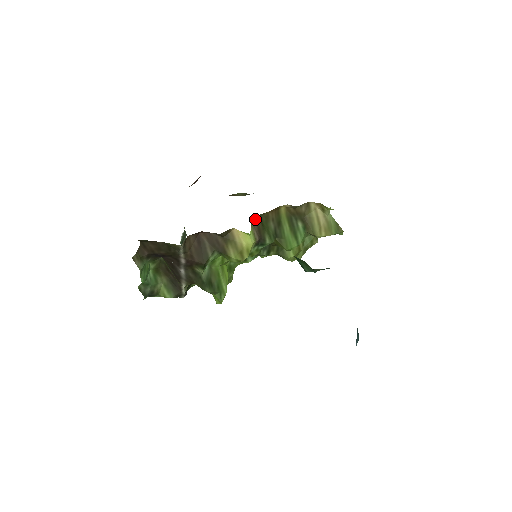
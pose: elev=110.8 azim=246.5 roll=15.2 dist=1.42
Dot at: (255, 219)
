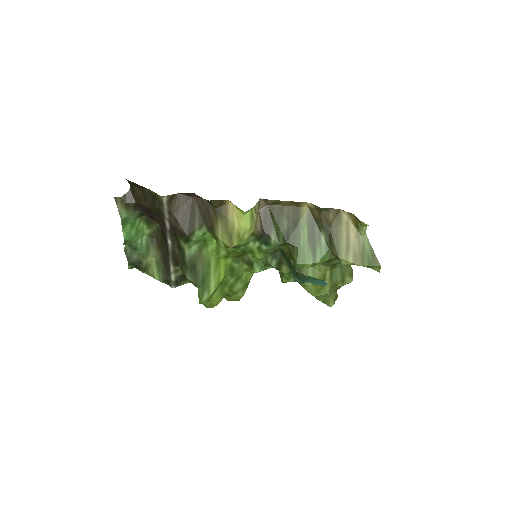
Dot at: (264, 205)
